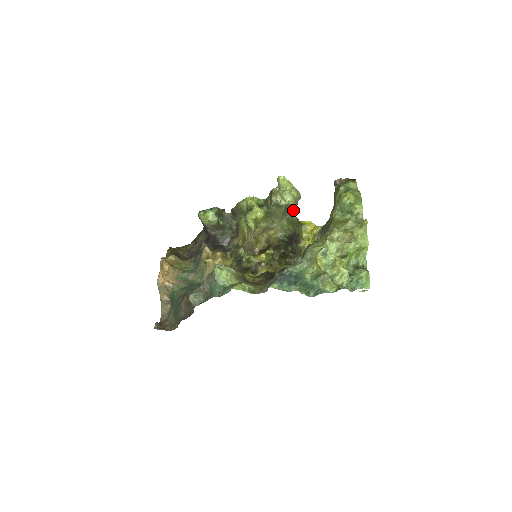
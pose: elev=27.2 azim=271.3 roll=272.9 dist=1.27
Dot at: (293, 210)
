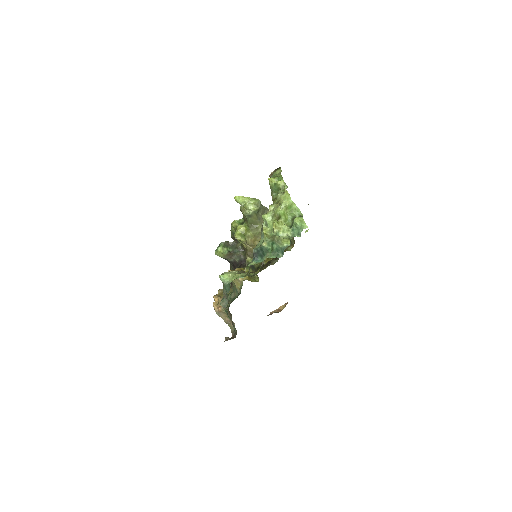
Dot at: (266, 212)
